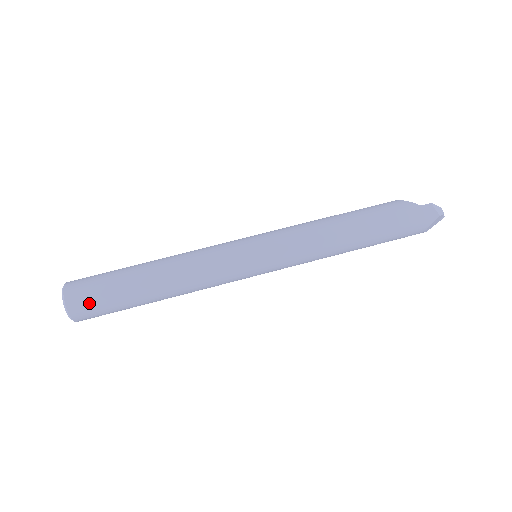
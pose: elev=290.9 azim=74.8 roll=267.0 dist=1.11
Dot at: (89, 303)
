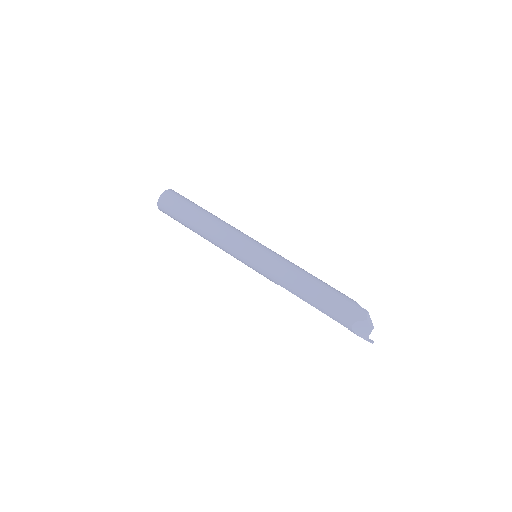
Dot at: (173, 199)
